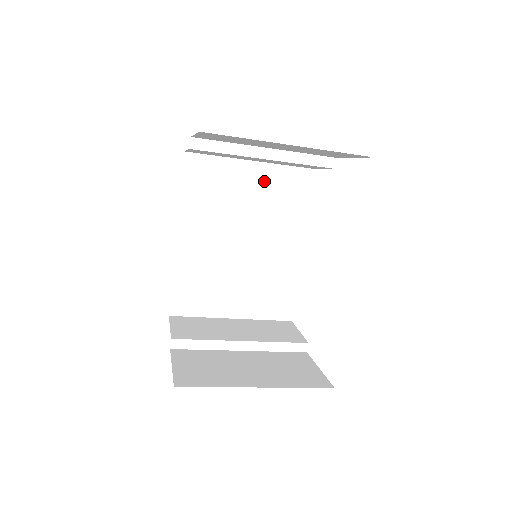
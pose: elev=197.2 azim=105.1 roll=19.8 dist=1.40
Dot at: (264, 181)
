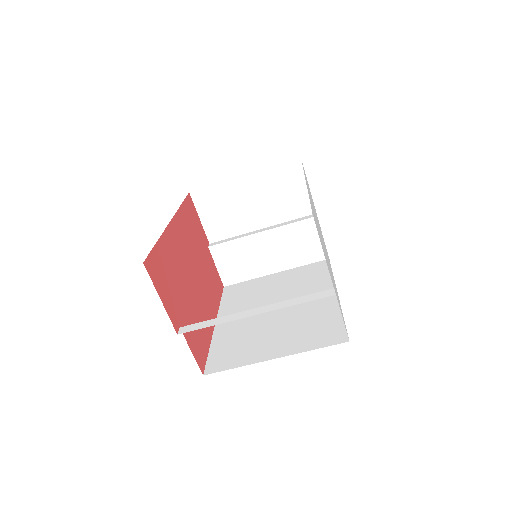
Dot at: (288, 277)
